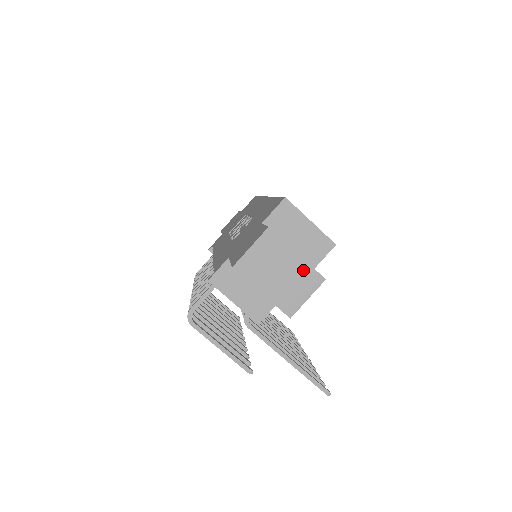
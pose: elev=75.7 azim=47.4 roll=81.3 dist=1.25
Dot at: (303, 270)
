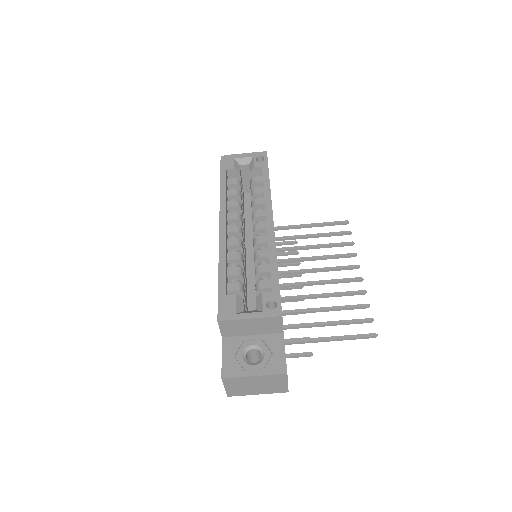
Dot at: (268, 378)
